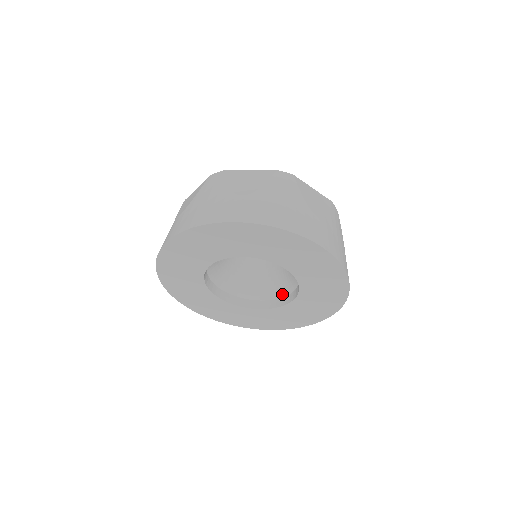
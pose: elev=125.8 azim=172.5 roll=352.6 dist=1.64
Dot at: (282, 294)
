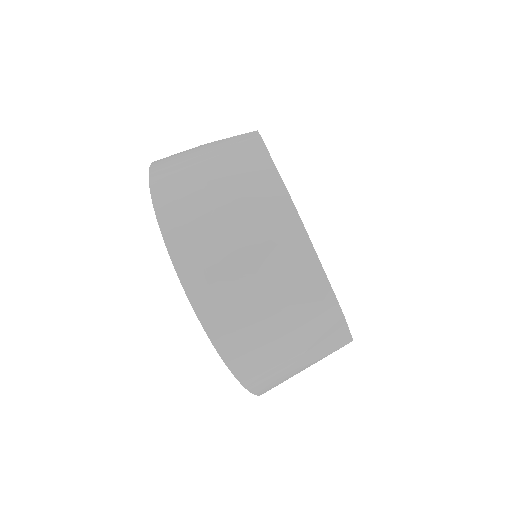
Dot at: occluded
